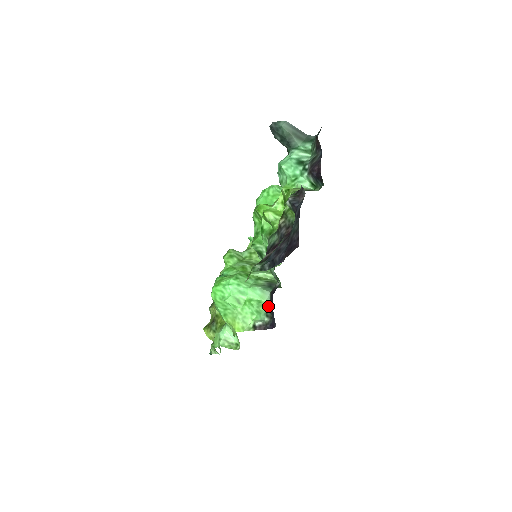
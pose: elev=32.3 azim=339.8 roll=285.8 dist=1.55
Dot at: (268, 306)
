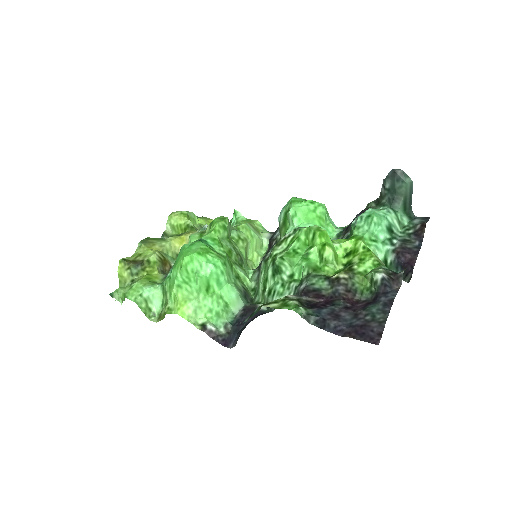
Dot at: (232, 317)
